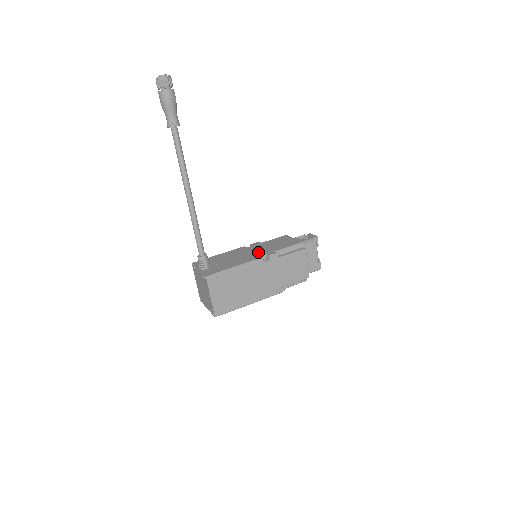
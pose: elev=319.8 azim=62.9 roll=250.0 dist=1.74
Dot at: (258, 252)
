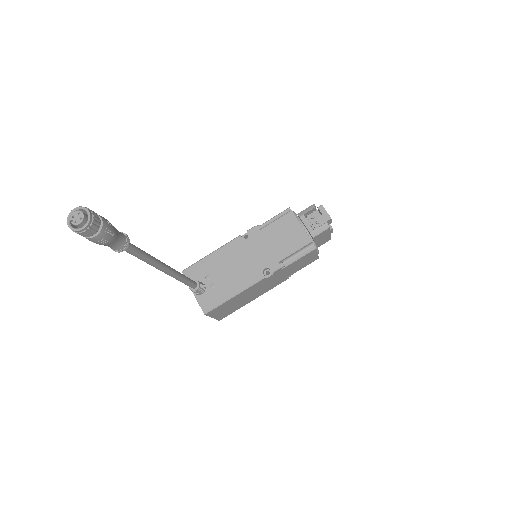
Dot at: (258, 260)
